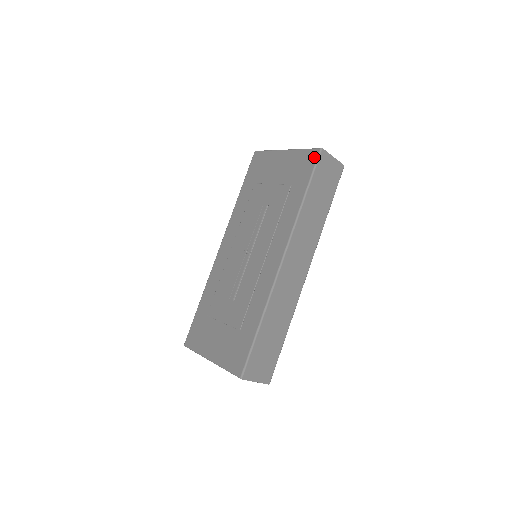
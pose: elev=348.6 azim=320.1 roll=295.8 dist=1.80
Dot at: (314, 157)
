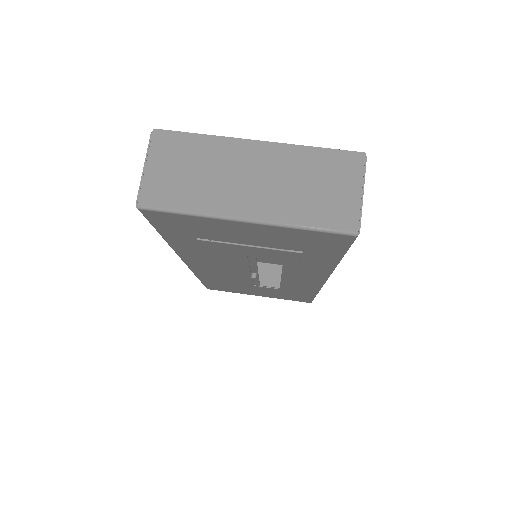
Dot at: (344, 242)
